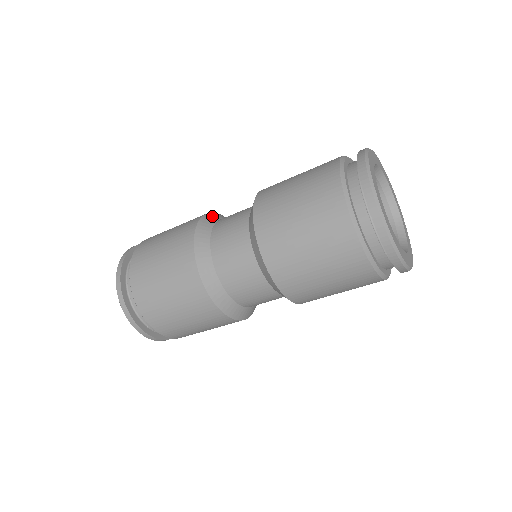
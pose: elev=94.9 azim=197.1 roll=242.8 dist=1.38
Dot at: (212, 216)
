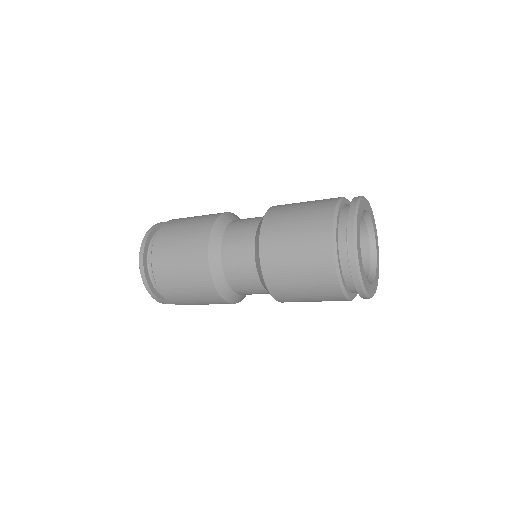
Dot at: (233, 215)
